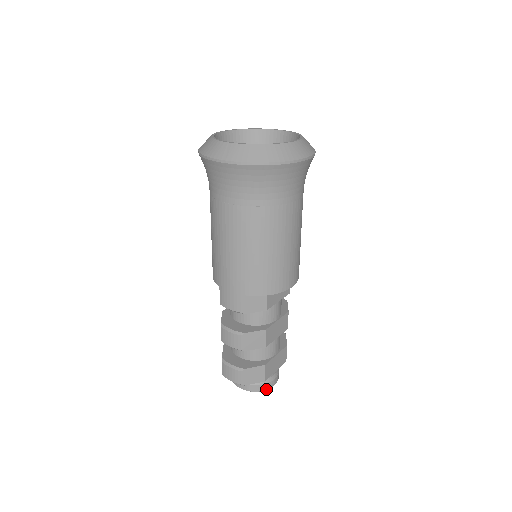
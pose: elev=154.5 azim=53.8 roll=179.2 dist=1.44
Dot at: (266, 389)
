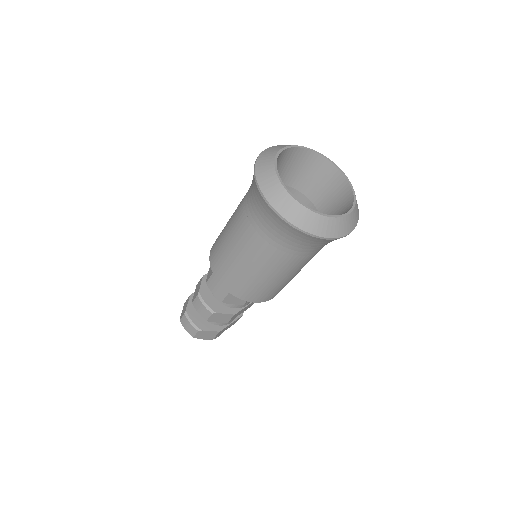
Dot at: (210, 339)
